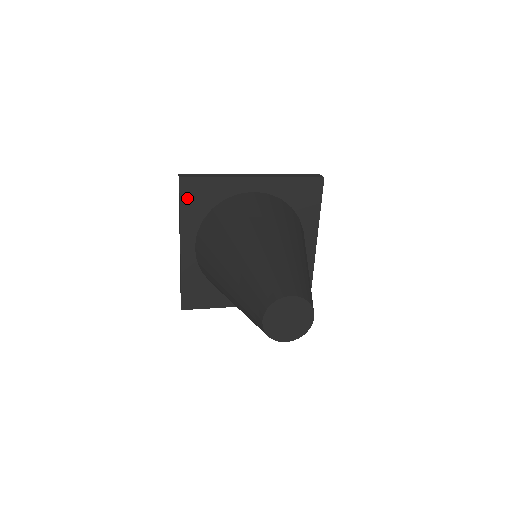
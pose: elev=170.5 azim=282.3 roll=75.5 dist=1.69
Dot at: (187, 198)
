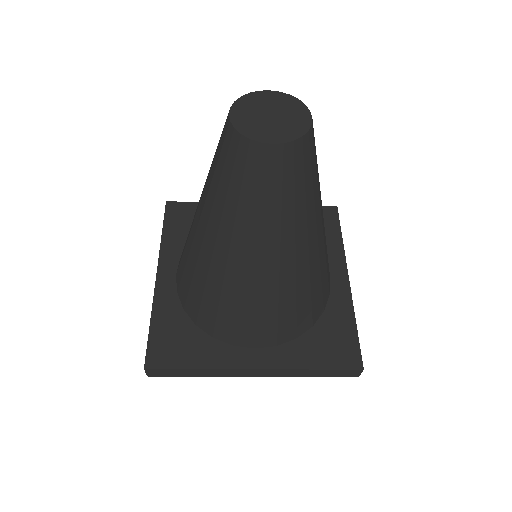
Dot at: (172, 221)
